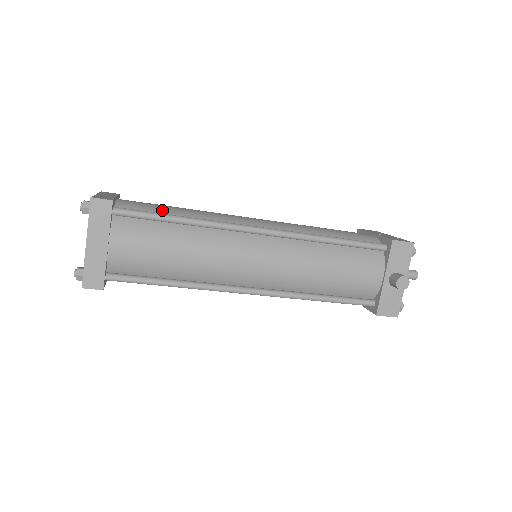
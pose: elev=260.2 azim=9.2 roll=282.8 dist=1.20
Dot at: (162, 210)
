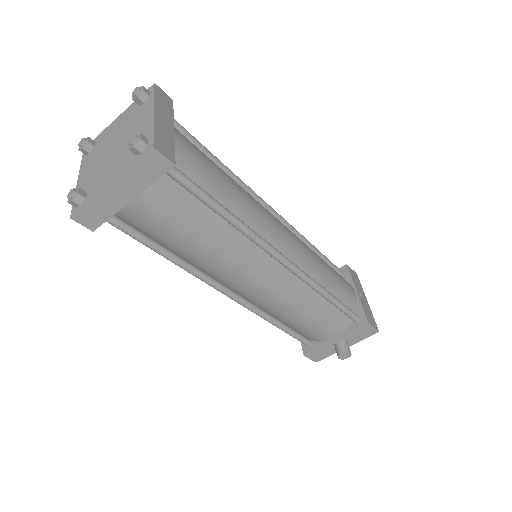
Dot at: (213, 183)
